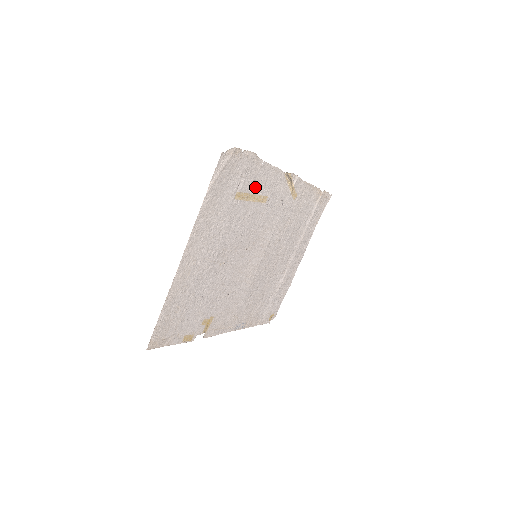
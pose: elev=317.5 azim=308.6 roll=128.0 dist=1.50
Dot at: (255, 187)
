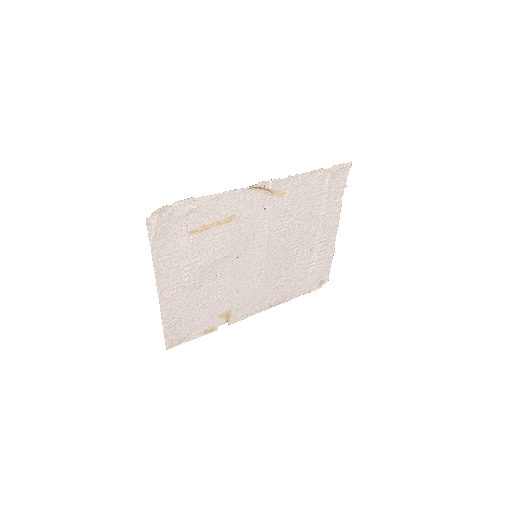
Dot at: (212, 216)
